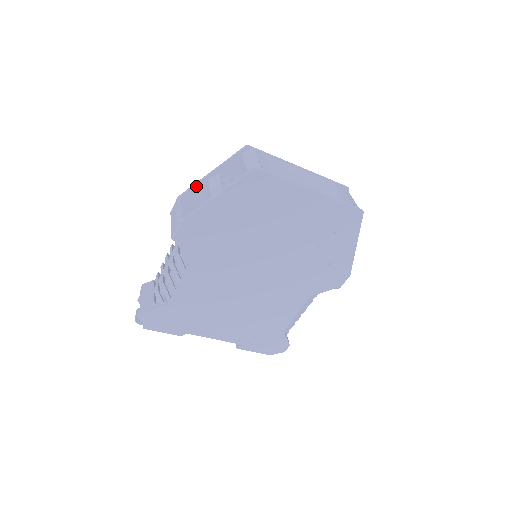
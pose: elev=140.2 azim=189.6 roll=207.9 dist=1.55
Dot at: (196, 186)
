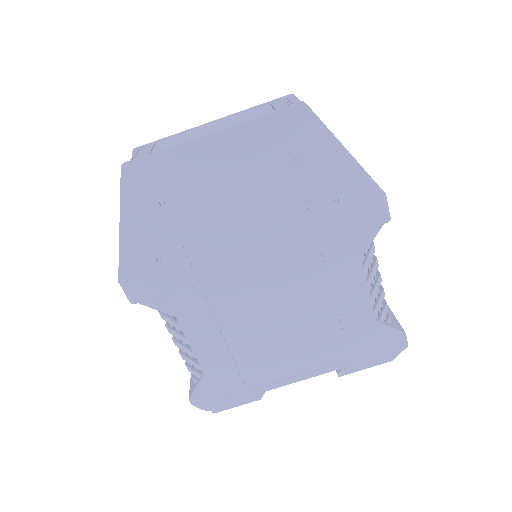
Dot at: occluded
